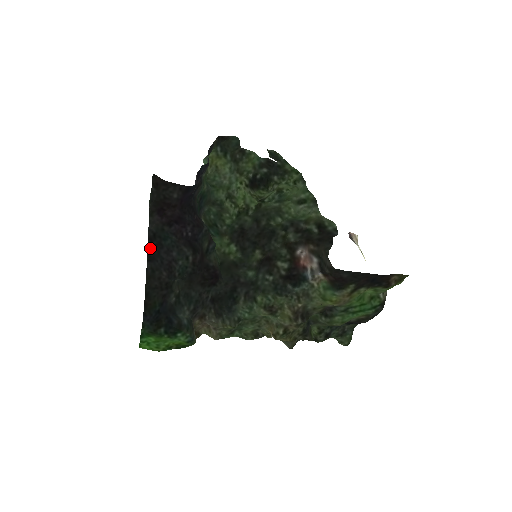
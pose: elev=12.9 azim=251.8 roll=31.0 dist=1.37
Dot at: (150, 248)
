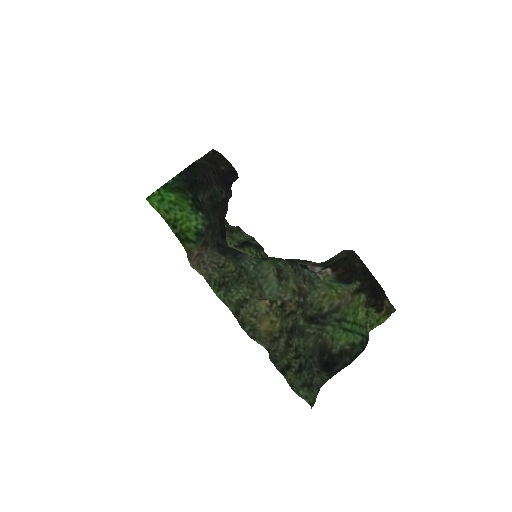
Dot at: occluded
